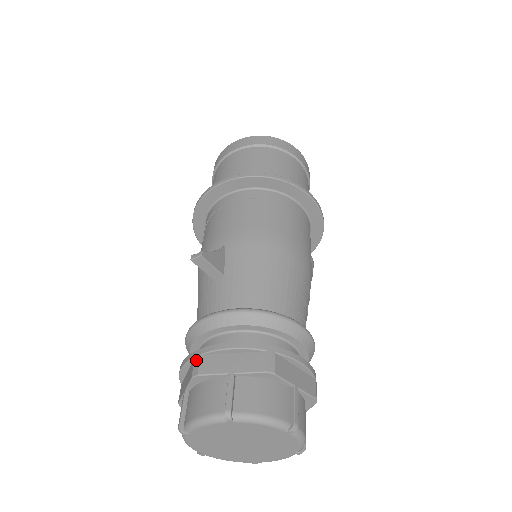
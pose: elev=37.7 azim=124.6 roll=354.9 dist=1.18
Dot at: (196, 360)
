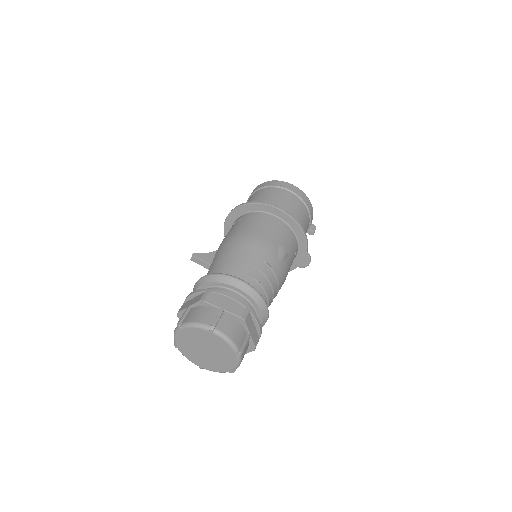
Dot at: (181, 307)
